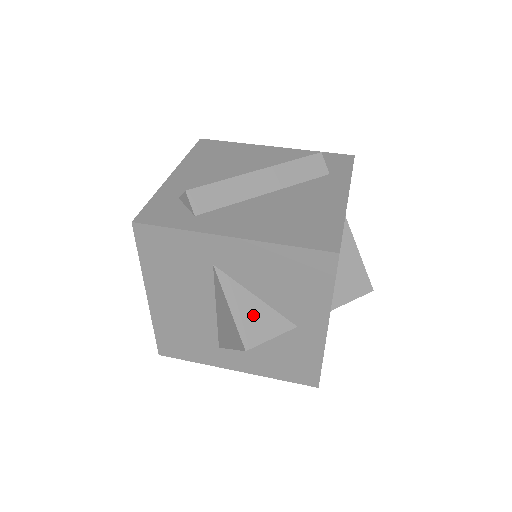
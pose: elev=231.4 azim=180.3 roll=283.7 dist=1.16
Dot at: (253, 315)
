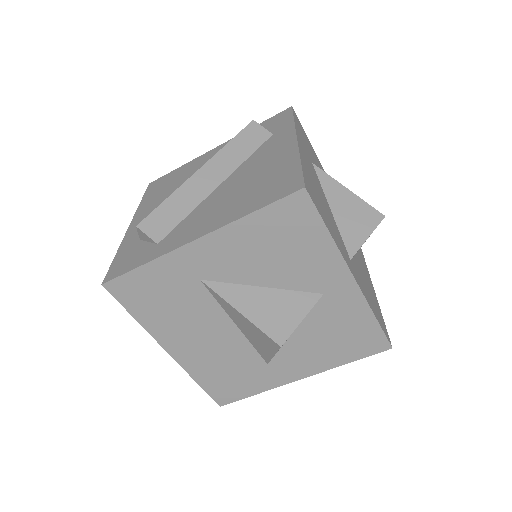
Dot at: (269, 307)
